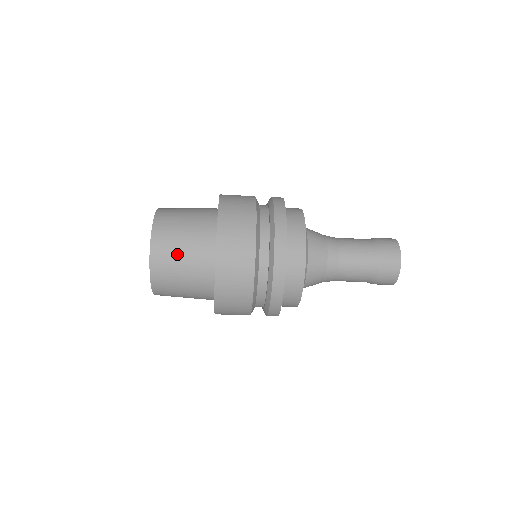
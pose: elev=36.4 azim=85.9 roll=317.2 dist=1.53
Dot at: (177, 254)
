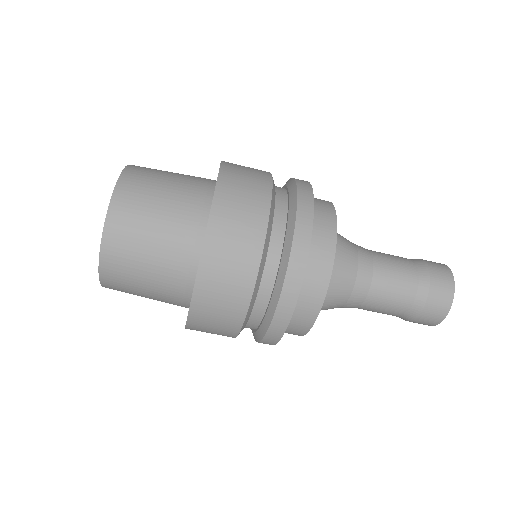
Dot at: (141, 255)
